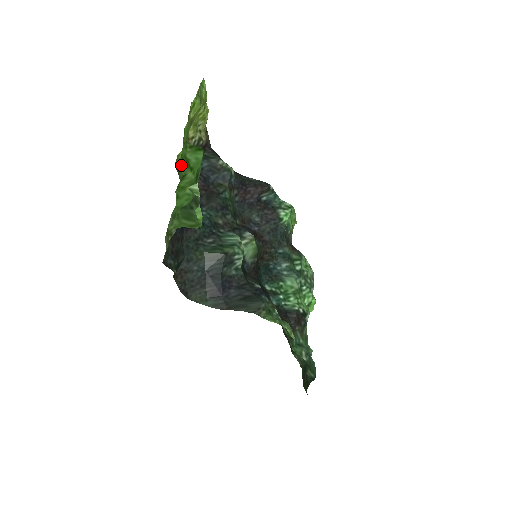
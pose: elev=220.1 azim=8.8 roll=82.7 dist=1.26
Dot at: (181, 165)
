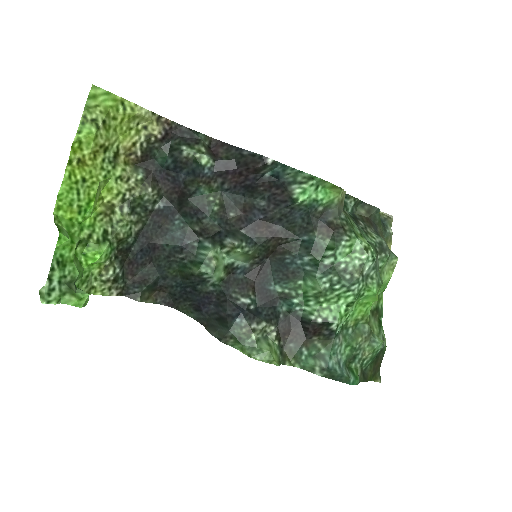
Dot at: (78, 227)
